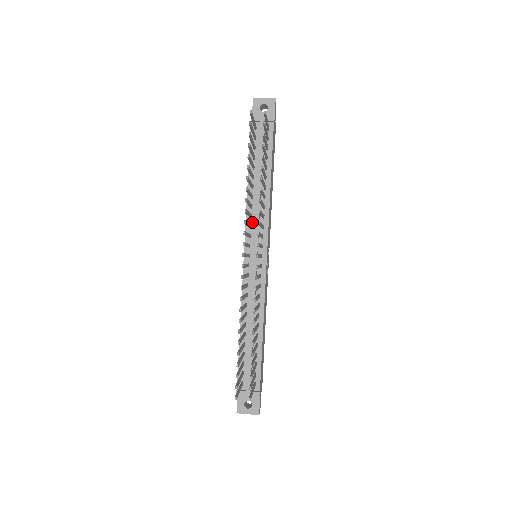
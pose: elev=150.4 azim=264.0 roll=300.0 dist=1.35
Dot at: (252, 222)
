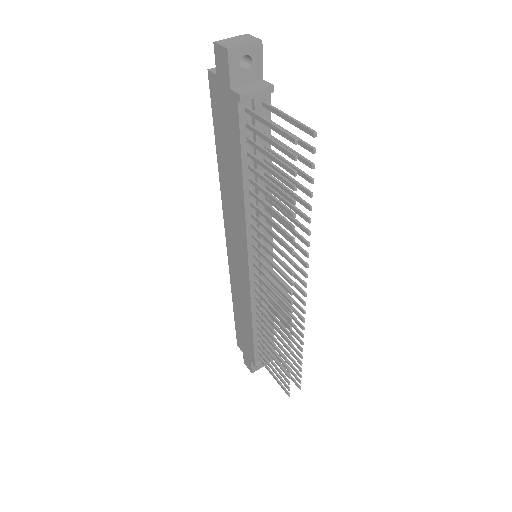
Dot at: (254, 230)
